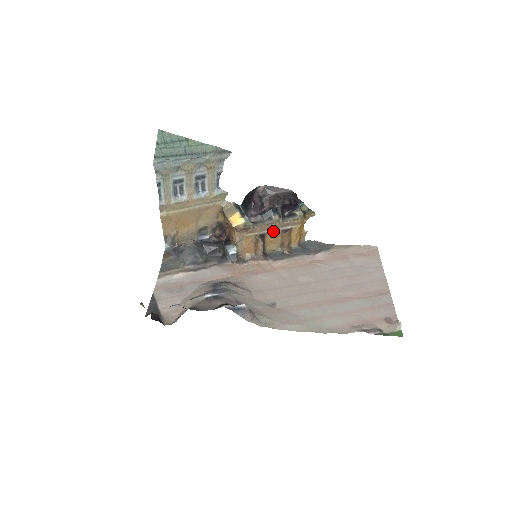
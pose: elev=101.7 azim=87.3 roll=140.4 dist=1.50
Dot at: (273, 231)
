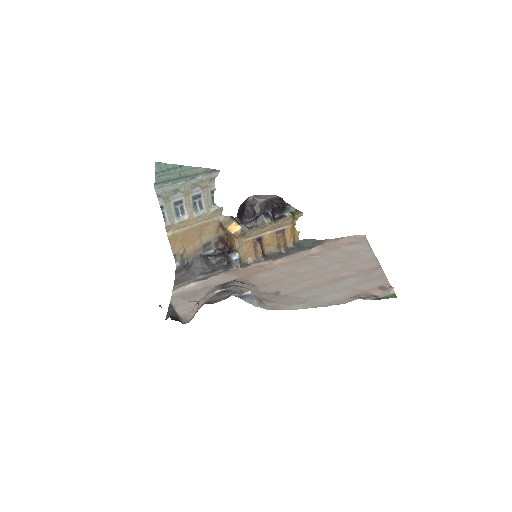
Dot at: (268, 234)
